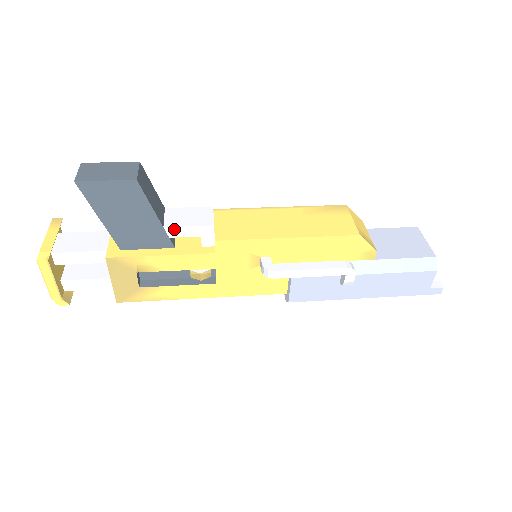
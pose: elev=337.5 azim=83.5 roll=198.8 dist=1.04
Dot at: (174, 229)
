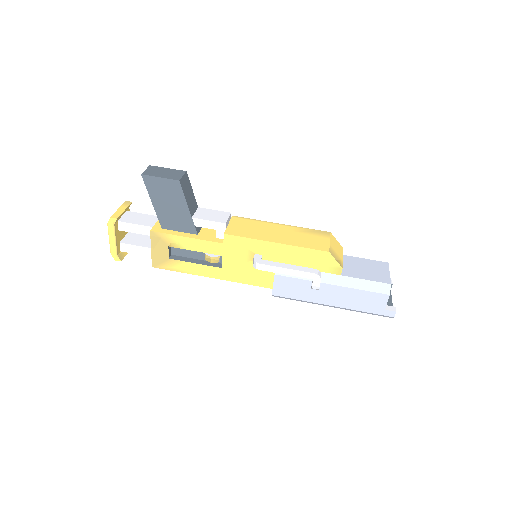
Dot at: (199, 220)
